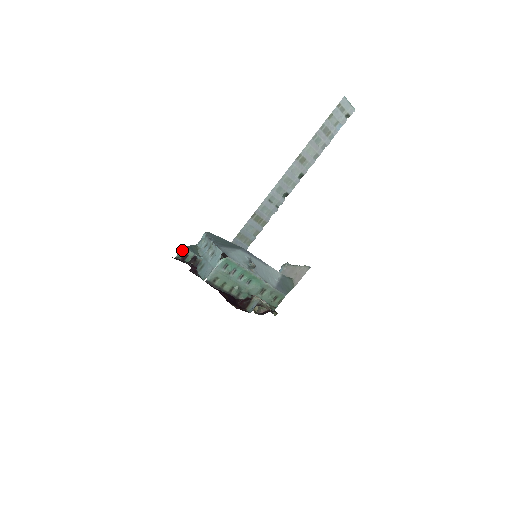
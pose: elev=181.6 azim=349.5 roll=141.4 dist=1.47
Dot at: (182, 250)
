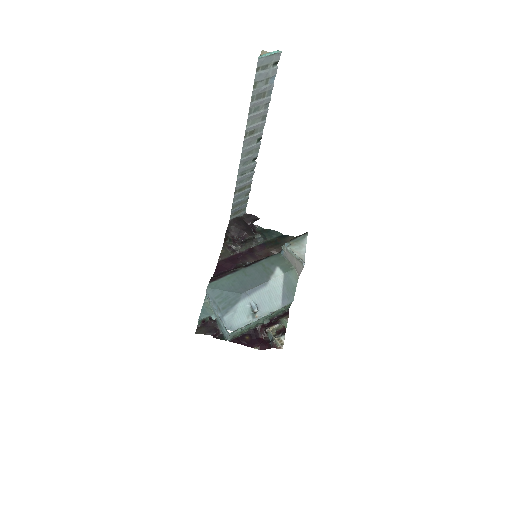
Dot at: (199, 322)
